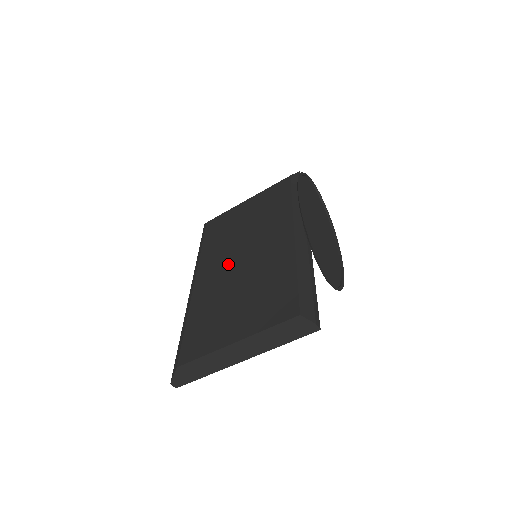
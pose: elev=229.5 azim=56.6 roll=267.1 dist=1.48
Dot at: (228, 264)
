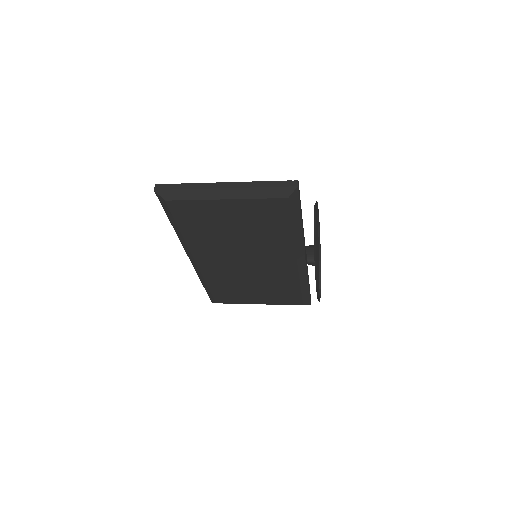
Dot at: (231, 262)
